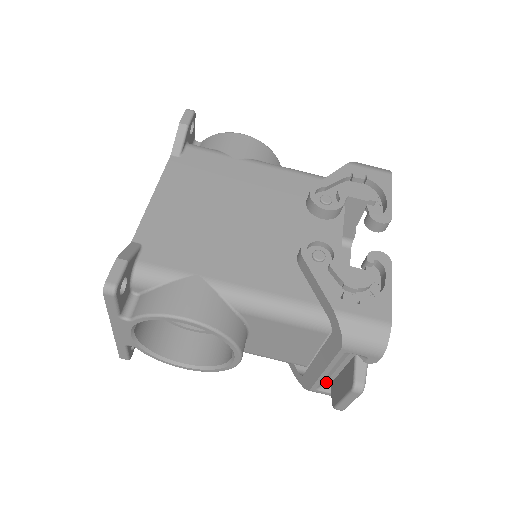
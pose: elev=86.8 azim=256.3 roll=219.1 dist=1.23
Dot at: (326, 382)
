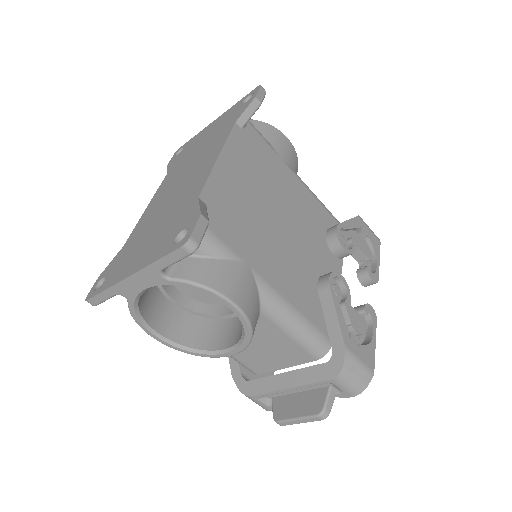
Dot at: (271, 395)
